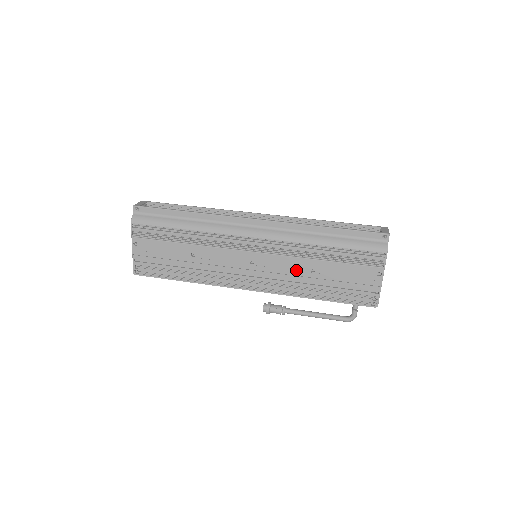
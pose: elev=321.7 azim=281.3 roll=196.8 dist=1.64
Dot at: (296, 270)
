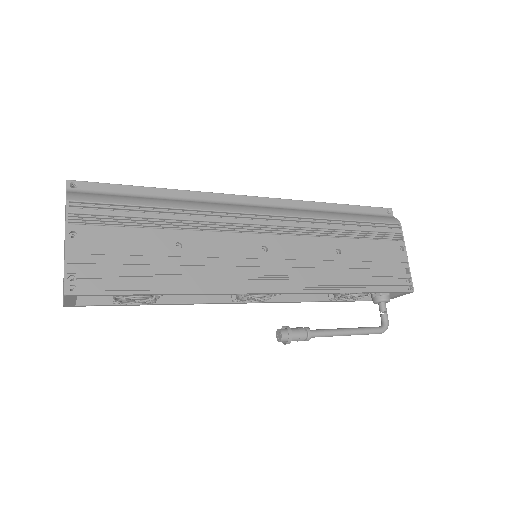
Dot at: (320, 254)
